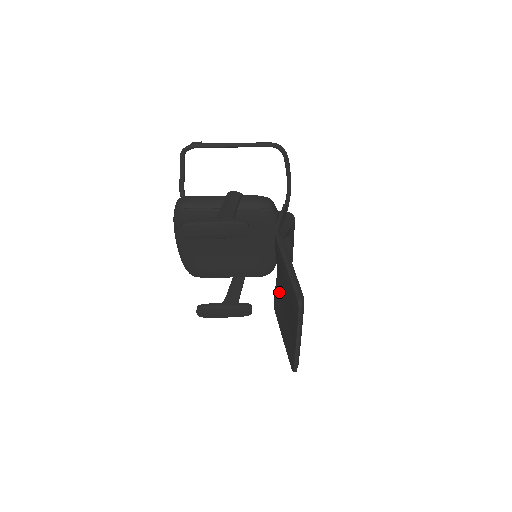
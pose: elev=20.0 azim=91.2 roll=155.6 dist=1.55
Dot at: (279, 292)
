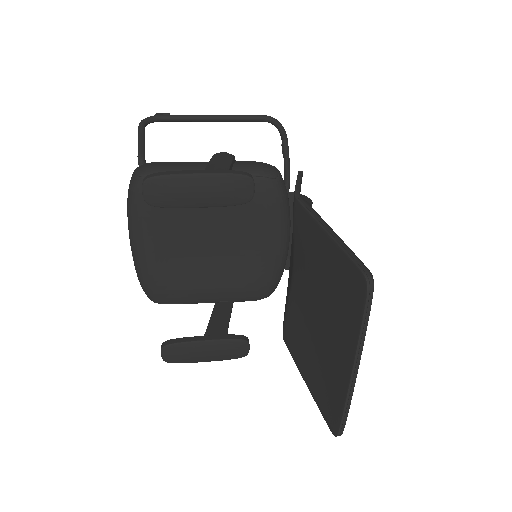
Dot at: (299, 304)
